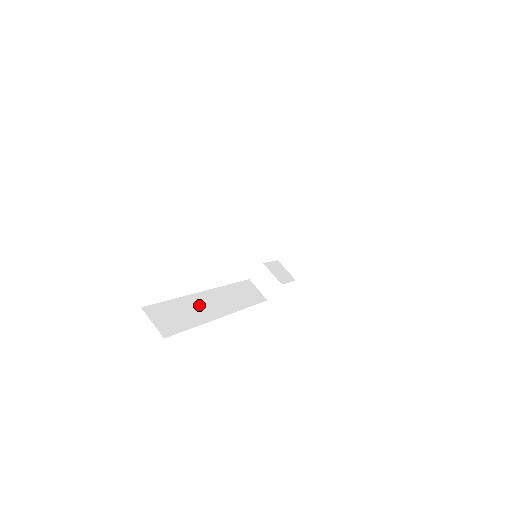
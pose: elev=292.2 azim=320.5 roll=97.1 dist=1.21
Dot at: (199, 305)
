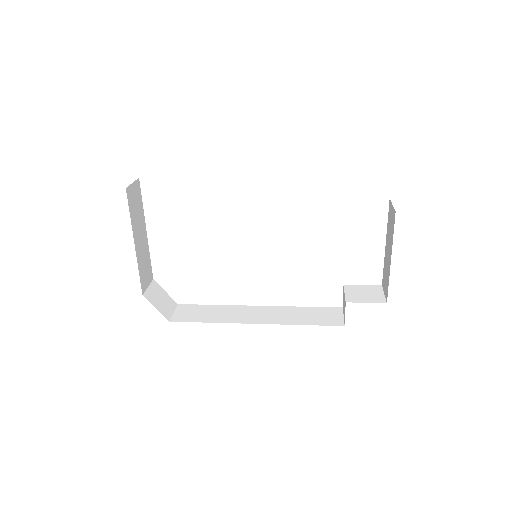
Dot at: (236, 312)
